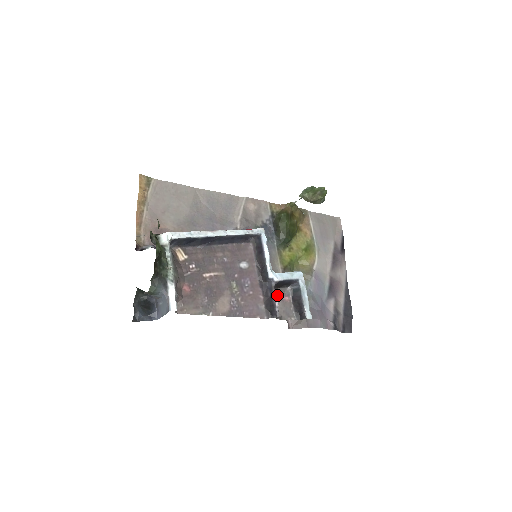
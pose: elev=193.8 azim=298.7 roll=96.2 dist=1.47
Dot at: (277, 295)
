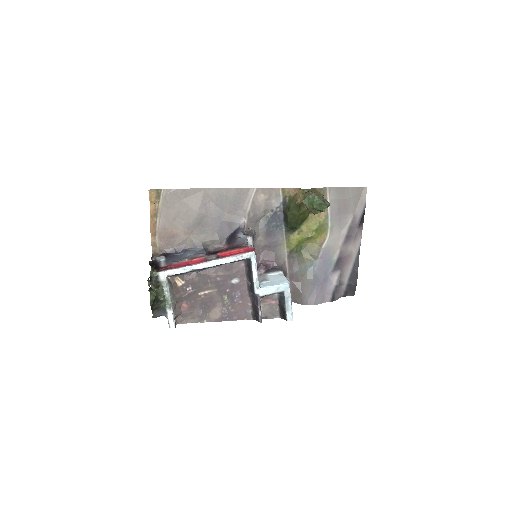
Dot at: (265, 301)
